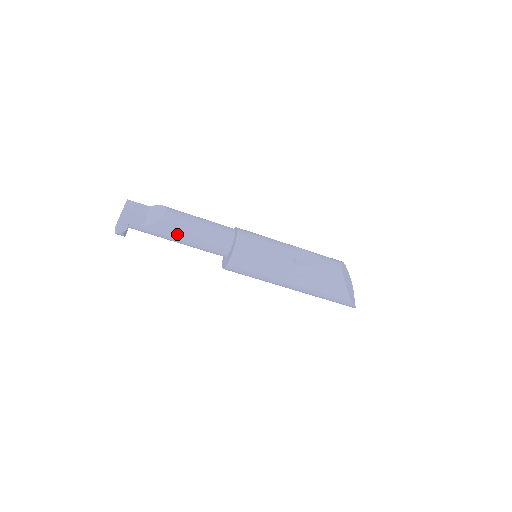
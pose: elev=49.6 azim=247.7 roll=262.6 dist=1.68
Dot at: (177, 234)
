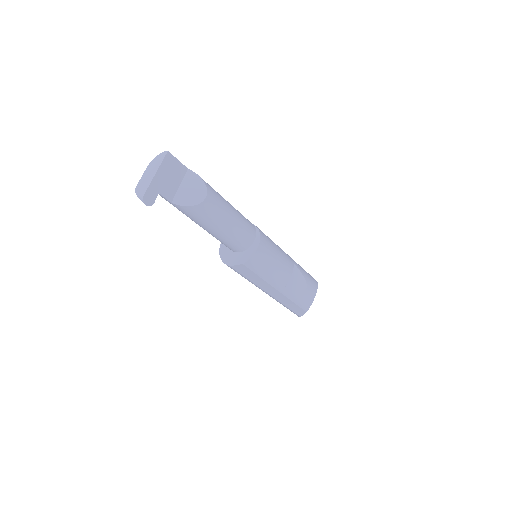
Dot at: (202, 223)
